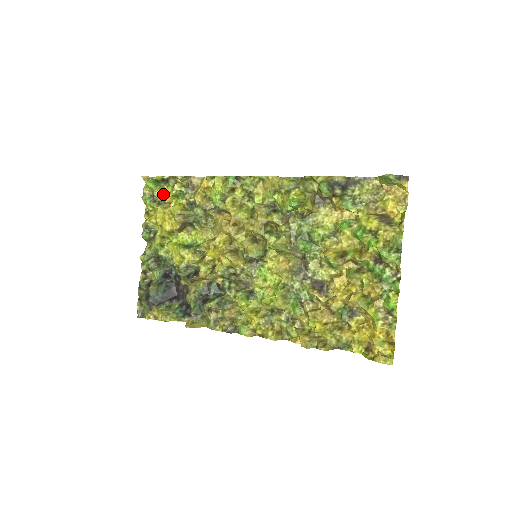
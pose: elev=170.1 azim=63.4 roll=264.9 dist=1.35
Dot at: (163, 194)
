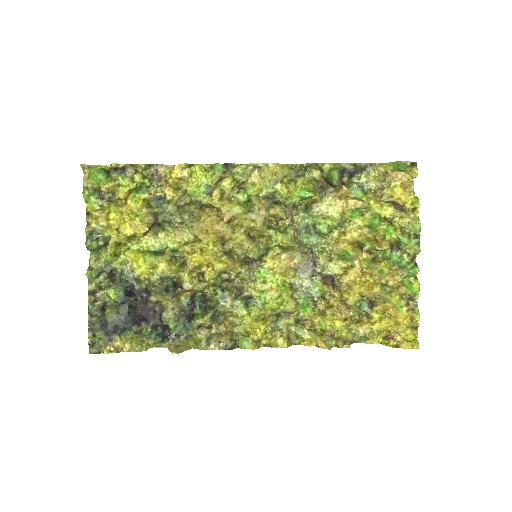
Dot at: (114, 188)
